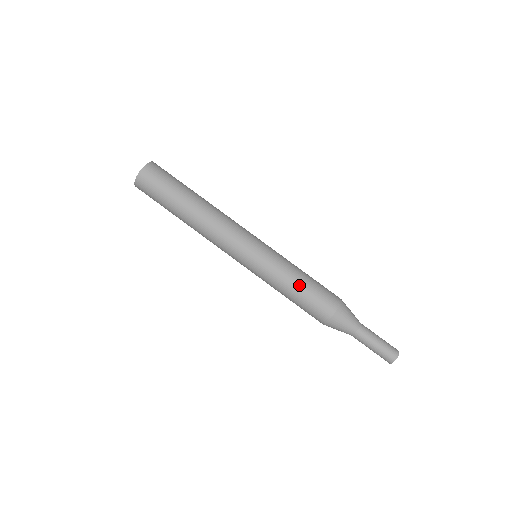
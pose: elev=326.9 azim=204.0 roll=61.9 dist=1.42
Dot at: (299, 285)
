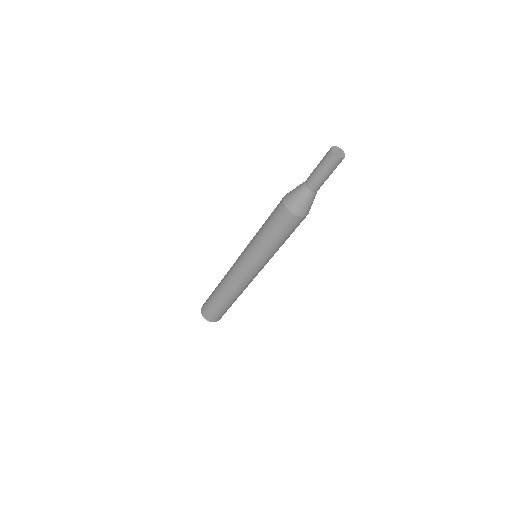
Dot at: occluded
